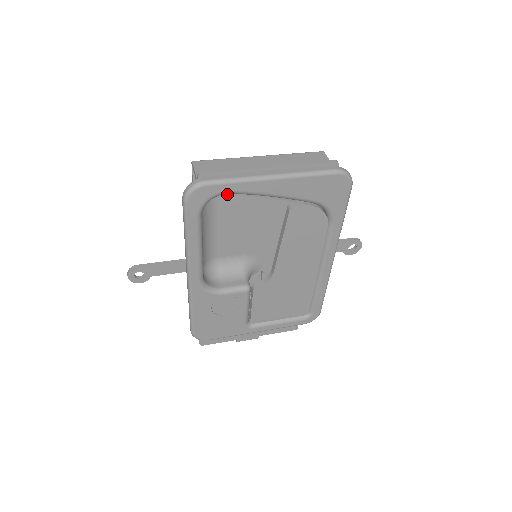
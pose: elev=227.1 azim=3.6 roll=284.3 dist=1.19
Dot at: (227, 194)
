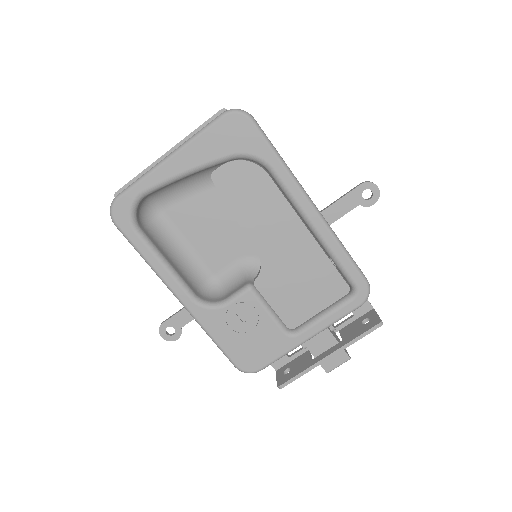
Dot at: (171, 206)
